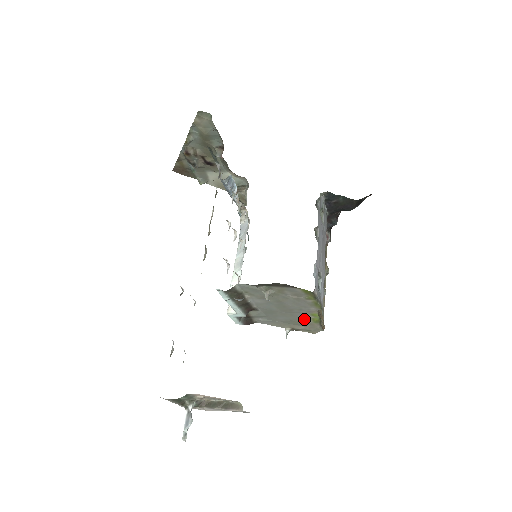
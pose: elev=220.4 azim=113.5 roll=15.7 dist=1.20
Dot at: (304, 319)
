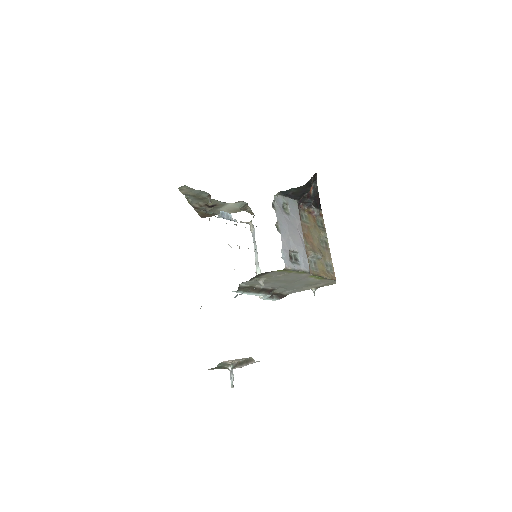
Dot at: (312, 281)
